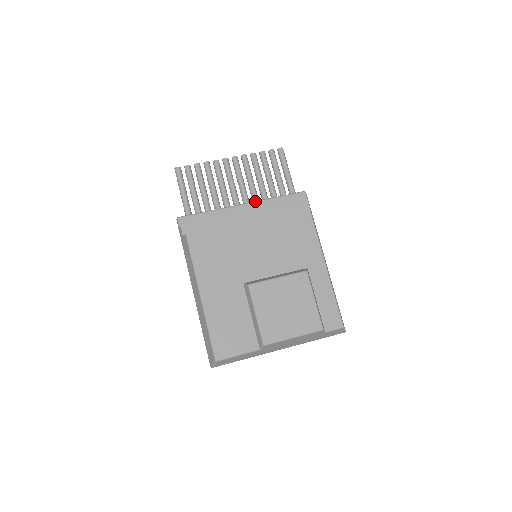
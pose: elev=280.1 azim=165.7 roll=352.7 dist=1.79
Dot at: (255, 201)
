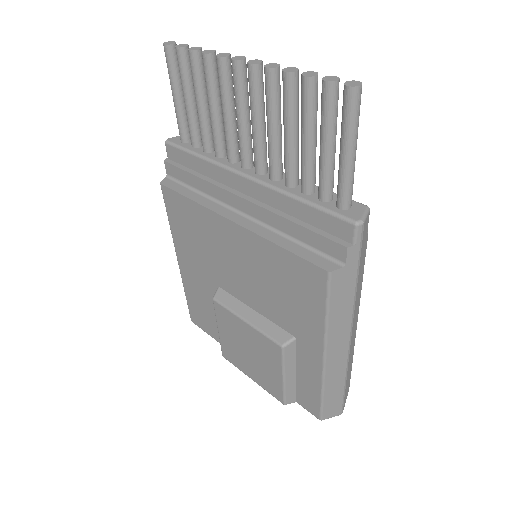
Dot at: (263, 183)
